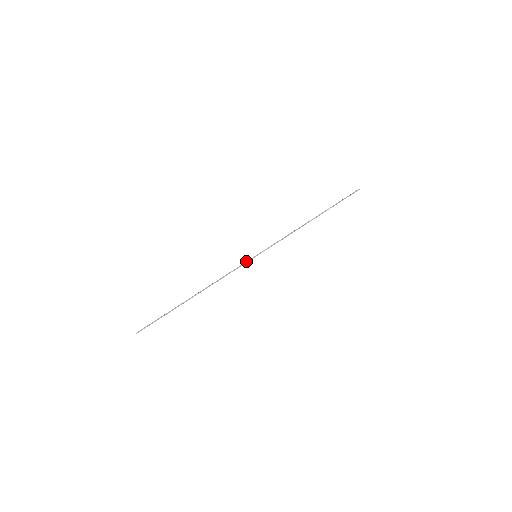
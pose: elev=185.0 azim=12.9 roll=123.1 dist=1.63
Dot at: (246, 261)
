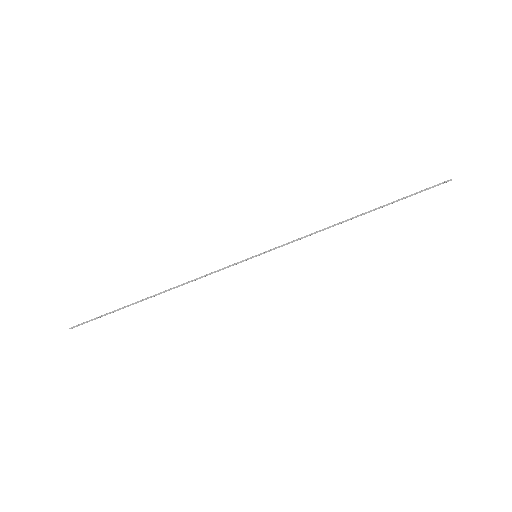
Dot at: (240, 261)
